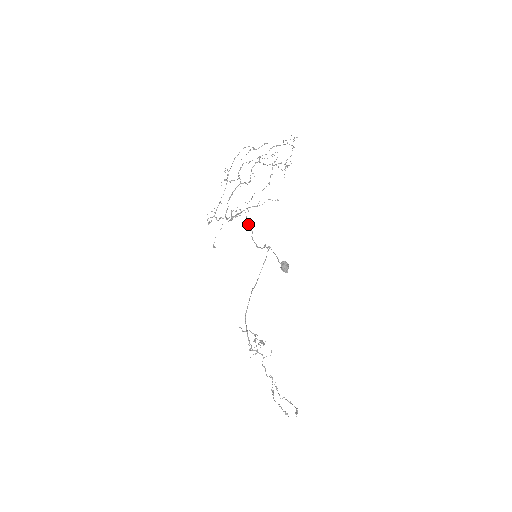
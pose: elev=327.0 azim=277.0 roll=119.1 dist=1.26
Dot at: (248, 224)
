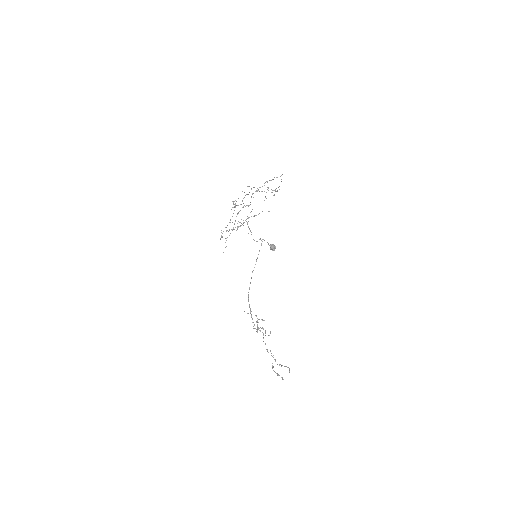
Dot at: (249, 229)
